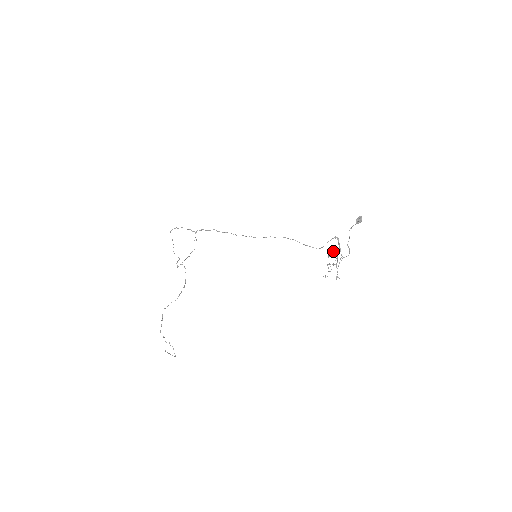
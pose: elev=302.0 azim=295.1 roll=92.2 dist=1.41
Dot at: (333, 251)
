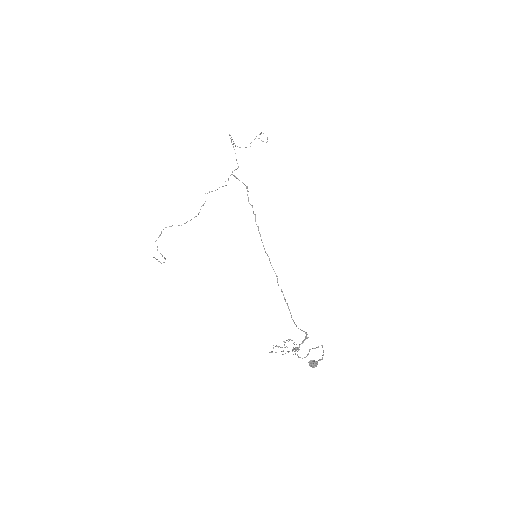
Dot at: occluded
